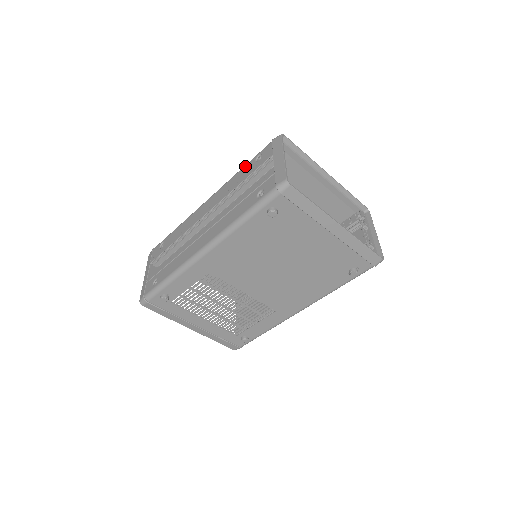
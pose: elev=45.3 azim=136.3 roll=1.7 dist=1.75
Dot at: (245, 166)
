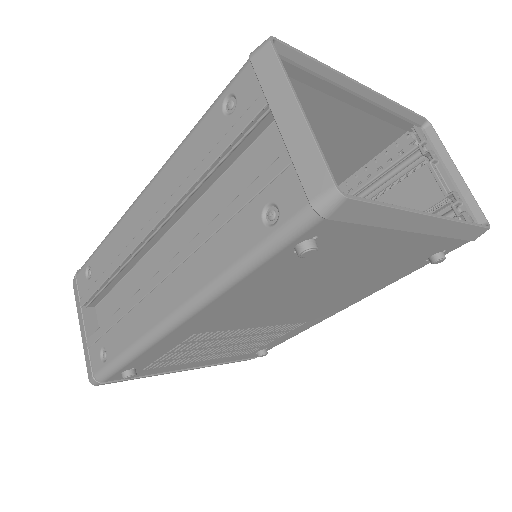
Dot at: (201, 123)
